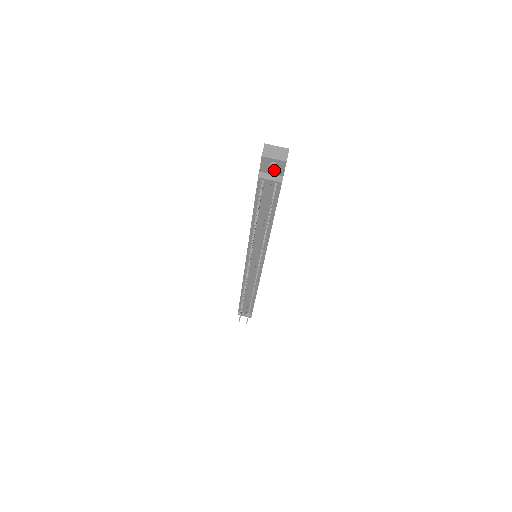
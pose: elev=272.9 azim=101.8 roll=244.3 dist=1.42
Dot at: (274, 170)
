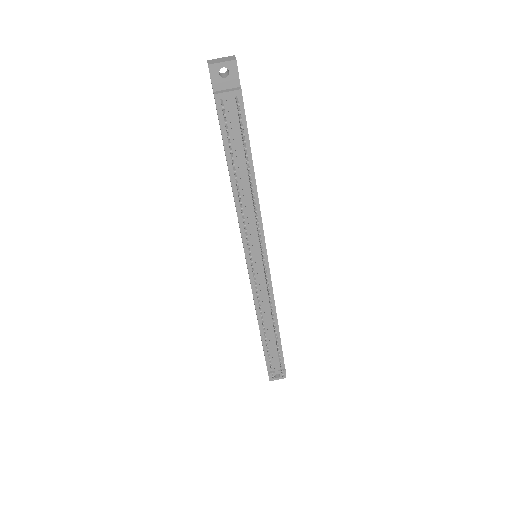
Dot at: (228, 81)
